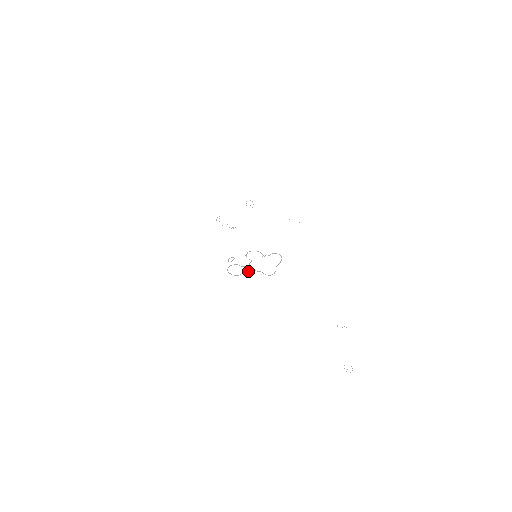
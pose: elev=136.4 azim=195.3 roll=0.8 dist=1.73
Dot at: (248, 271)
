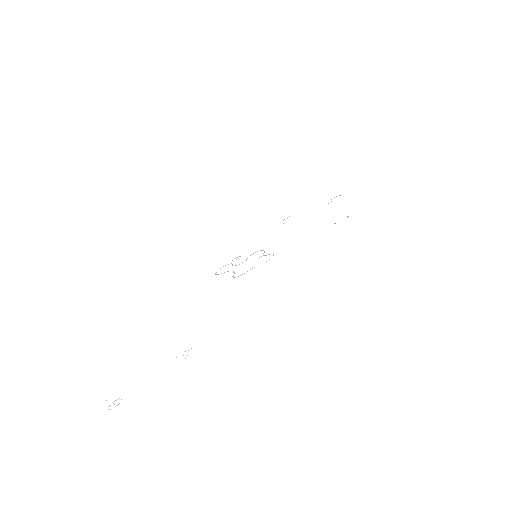
Dot at: (228, 271)
